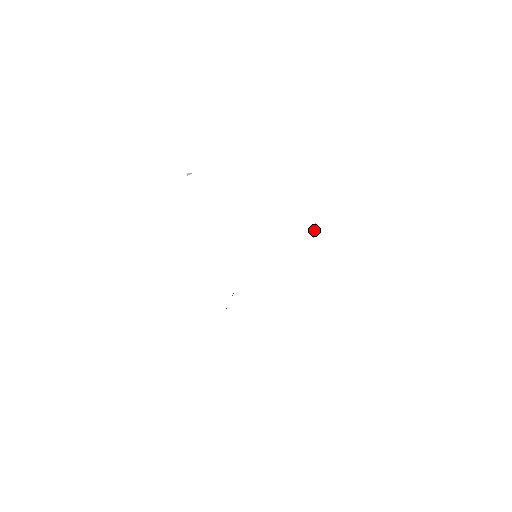
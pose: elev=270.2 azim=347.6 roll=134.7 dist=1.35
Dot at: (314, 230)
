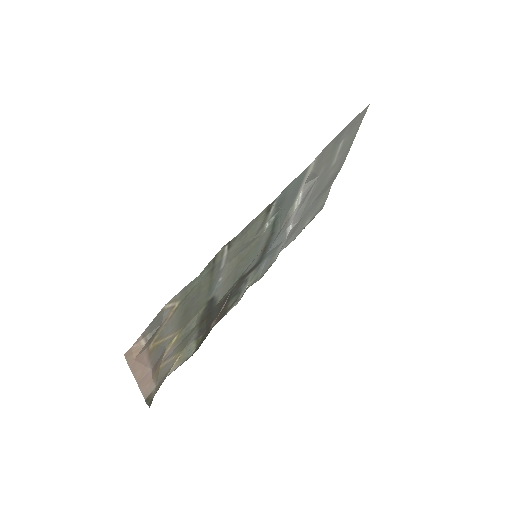
Dot at: (279, 196)
